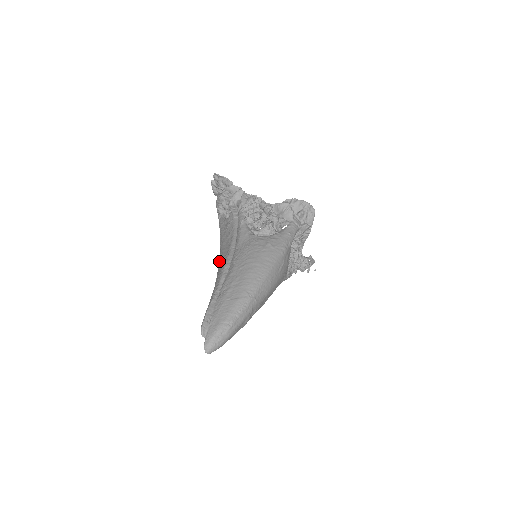
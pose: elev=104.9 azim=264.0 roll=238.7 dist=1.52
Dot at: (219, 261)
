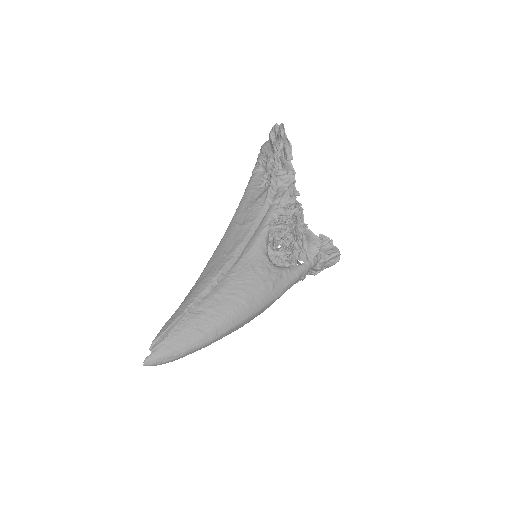
Dot at: (218, 246)
